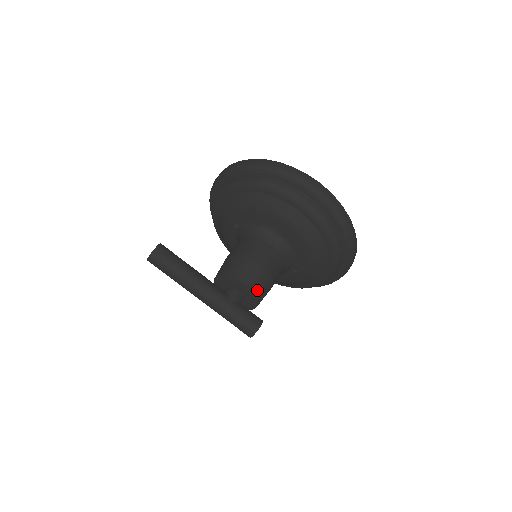
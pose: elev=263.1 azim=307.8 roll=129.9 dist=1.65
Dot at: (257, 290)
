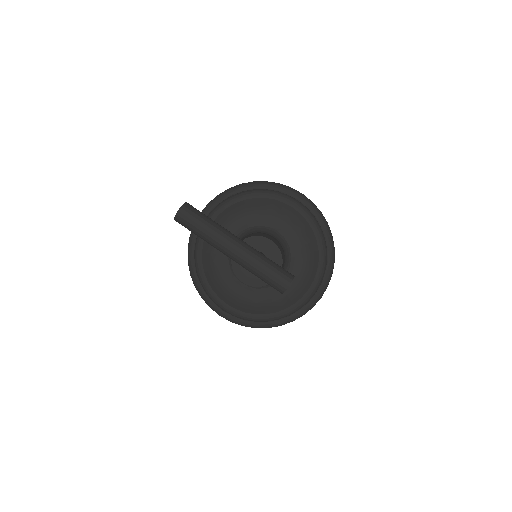
Dot at: (281, 251)
